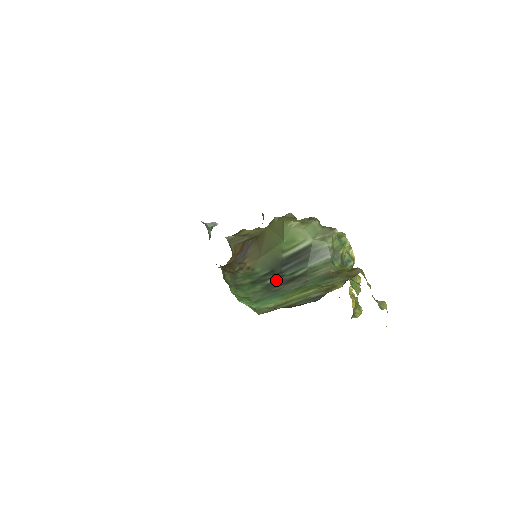
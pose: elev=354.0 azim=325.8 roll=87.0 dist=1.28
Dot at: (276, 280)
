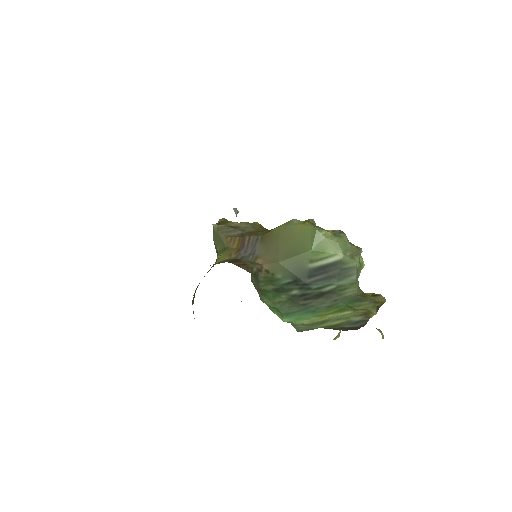
Dot at: (302, 292)
